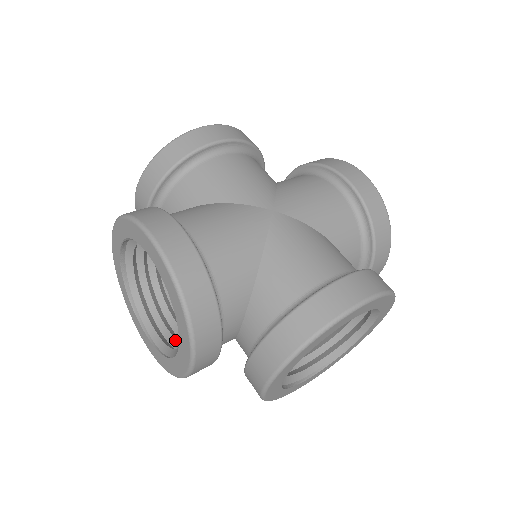
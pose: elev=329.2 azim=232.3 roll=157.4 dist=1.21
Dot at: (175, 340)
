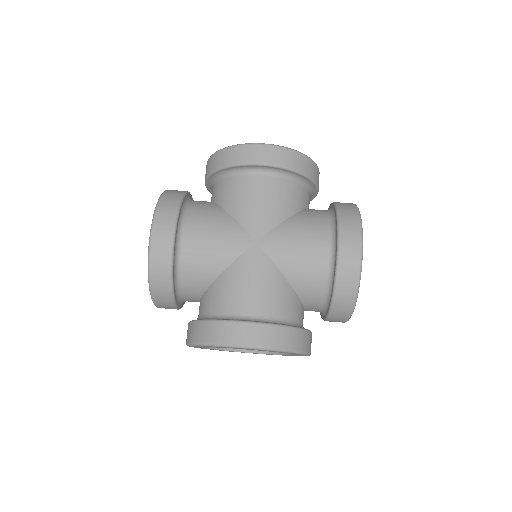
Dot at: occluded
